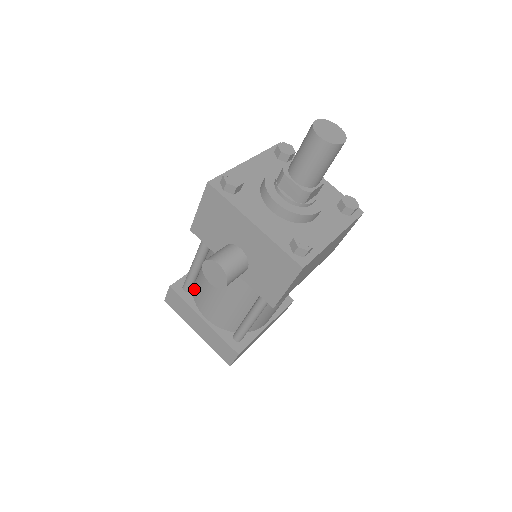
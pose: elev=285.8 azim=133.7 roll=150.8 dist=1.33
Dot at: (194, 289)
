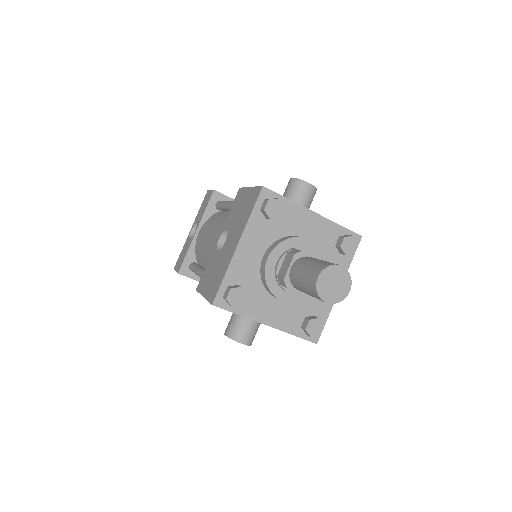
Dot at: occluded
